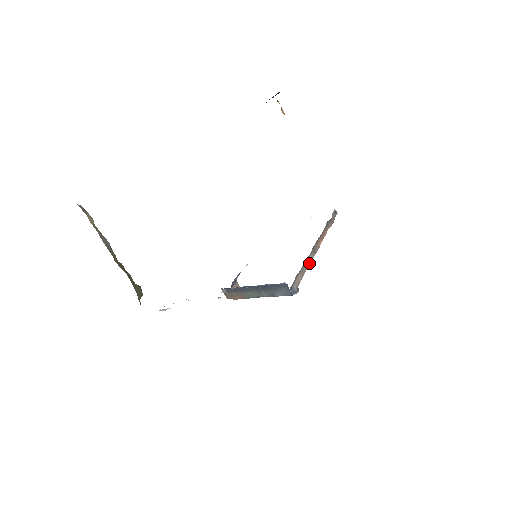
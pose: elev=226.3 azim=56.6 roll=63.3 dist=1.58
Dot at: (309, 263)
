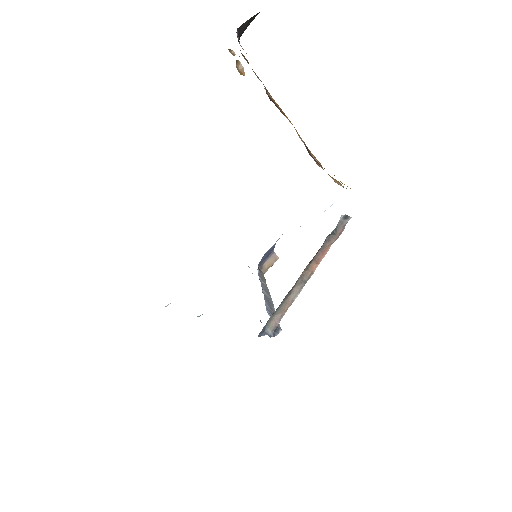
Dot at: (293, 298)
